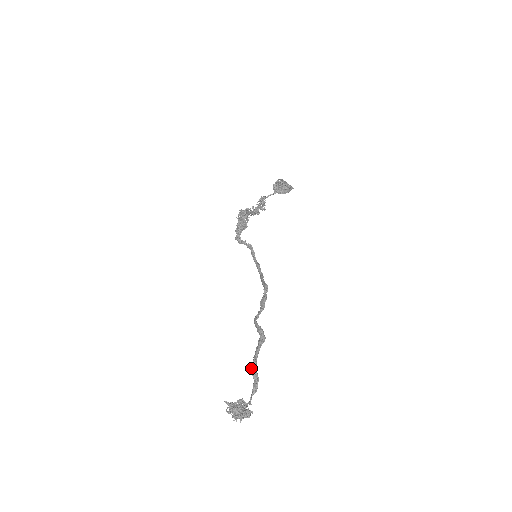
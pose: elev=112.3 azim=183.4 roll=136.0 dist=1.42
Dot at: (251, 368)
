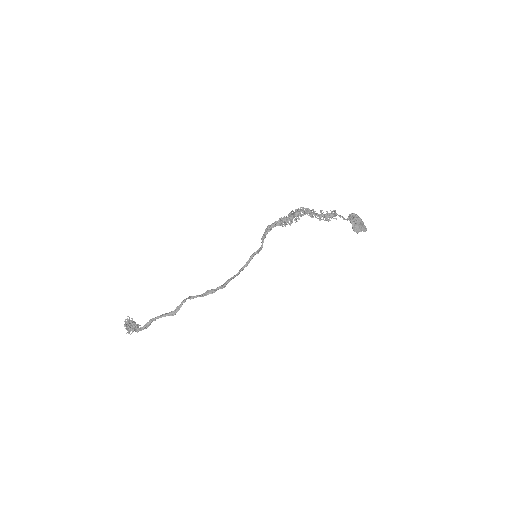
Dot at: (149, 320)
